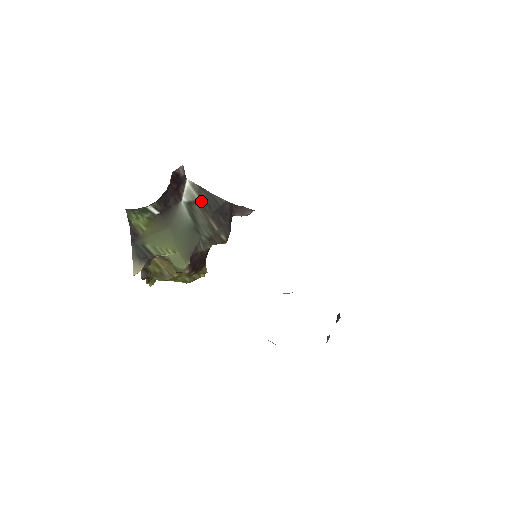
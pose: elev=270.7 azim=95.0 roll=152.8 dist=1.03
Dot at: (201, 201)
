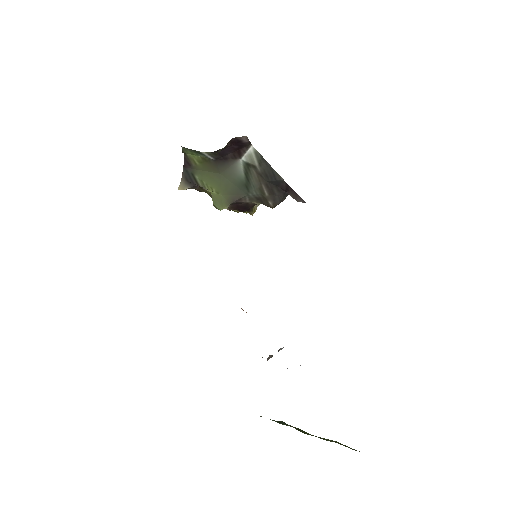
Dot at: (259, 168)
